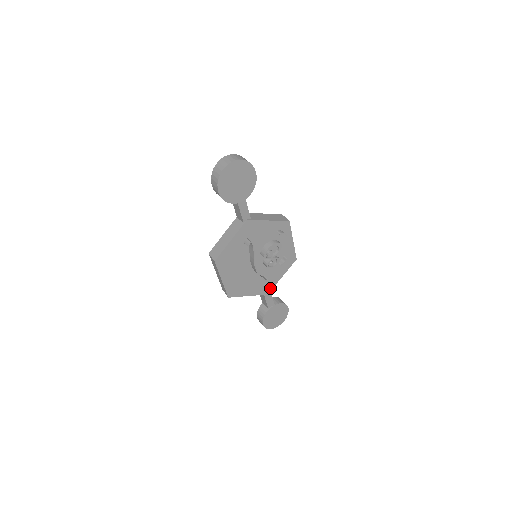
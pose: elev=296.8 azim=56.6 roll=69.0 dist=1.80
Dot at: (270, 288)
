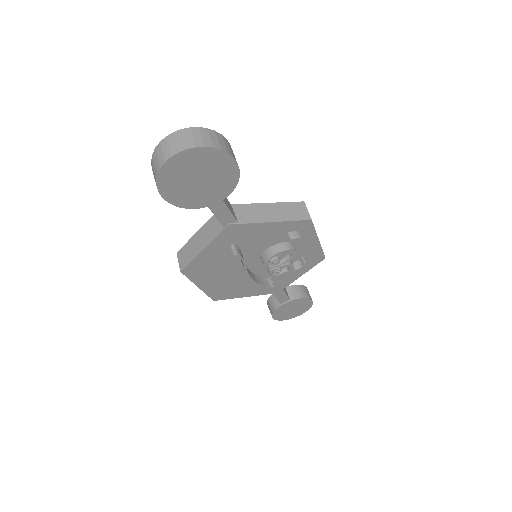
Dot at: (281, 287)
